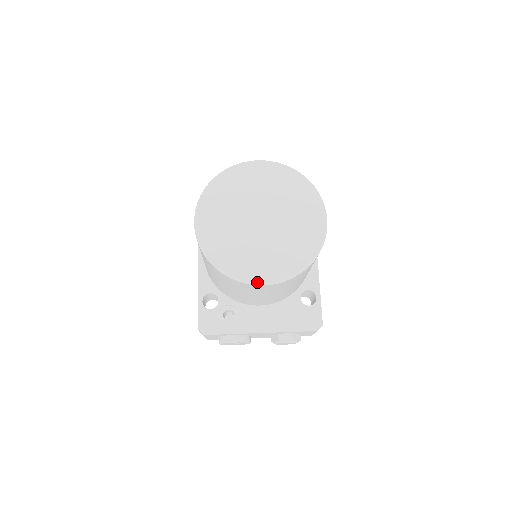
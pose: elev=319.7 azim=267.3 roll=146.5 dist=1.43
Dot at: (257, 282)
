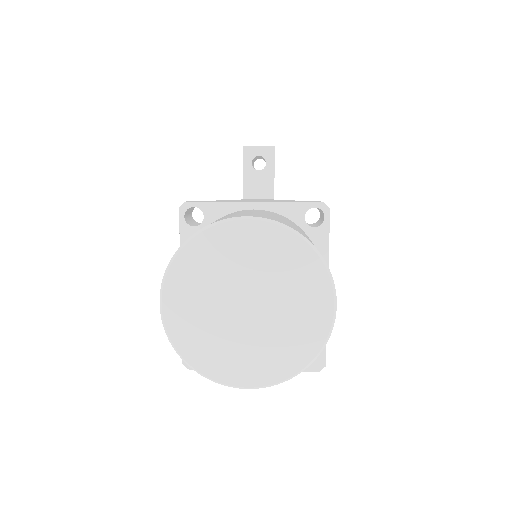
Dot at: (239, 386)
